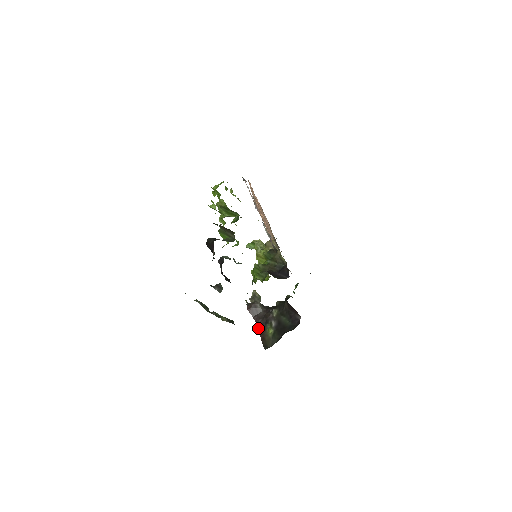
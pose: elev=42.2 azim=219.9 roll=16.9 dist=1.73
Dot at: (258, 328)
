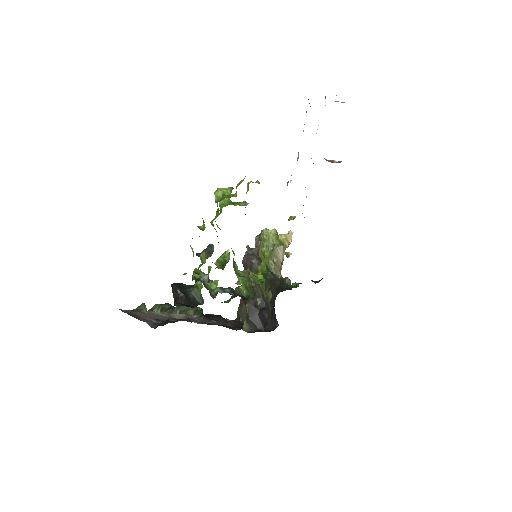
Dot at: occluded
